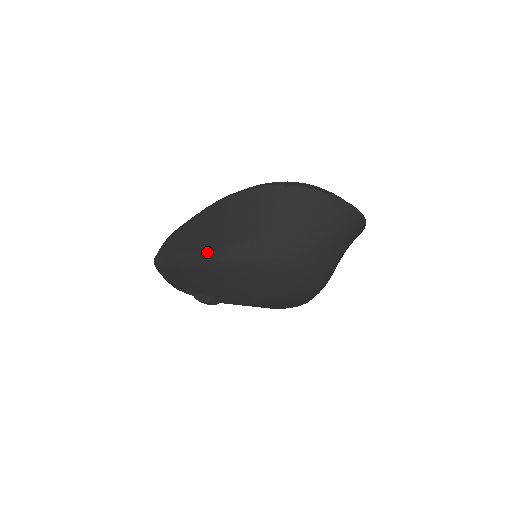
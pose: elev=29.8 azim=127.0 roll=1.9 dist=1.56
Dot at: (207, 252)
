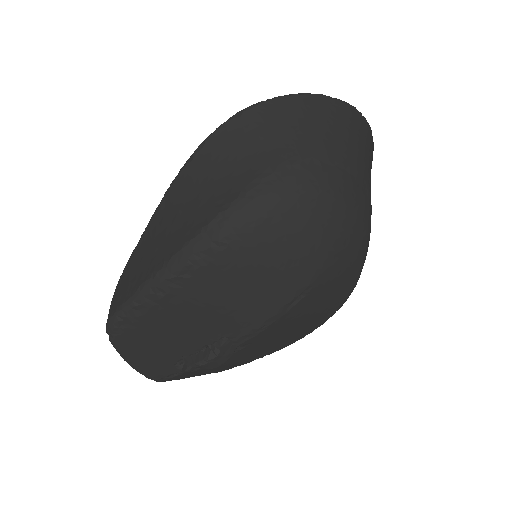
Dot at: (195, 237)
